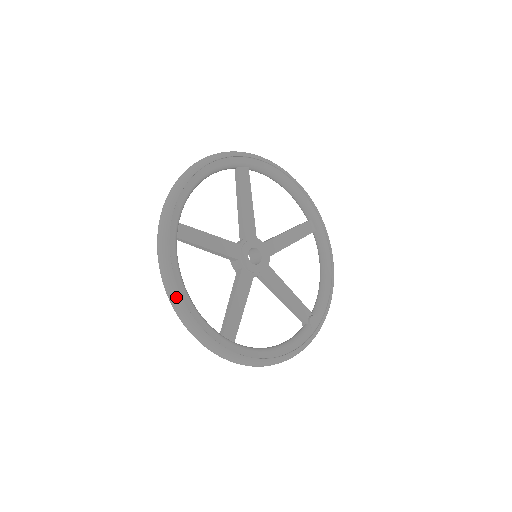
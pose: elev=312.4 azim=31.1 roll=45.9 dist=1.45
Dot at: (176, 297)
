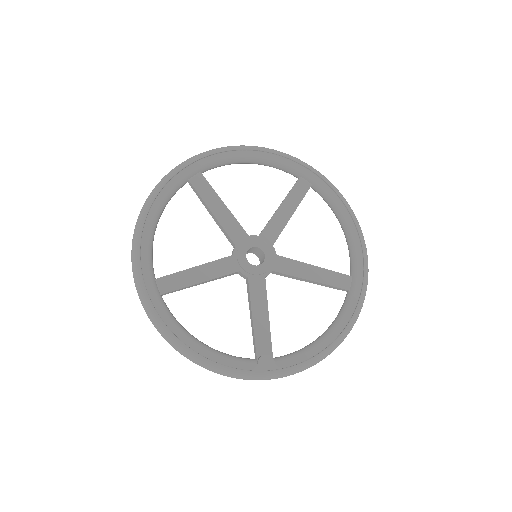
Dot at: (142, 213)
